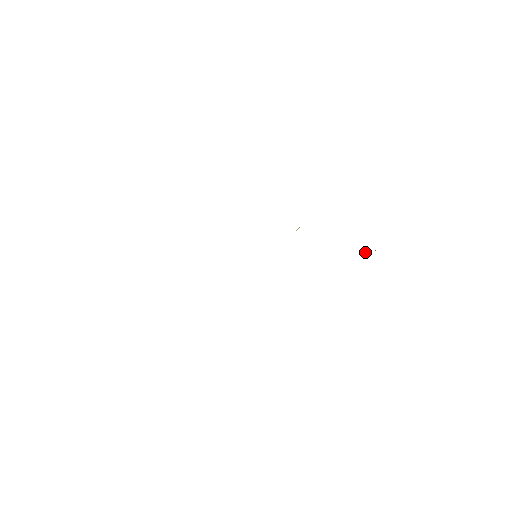
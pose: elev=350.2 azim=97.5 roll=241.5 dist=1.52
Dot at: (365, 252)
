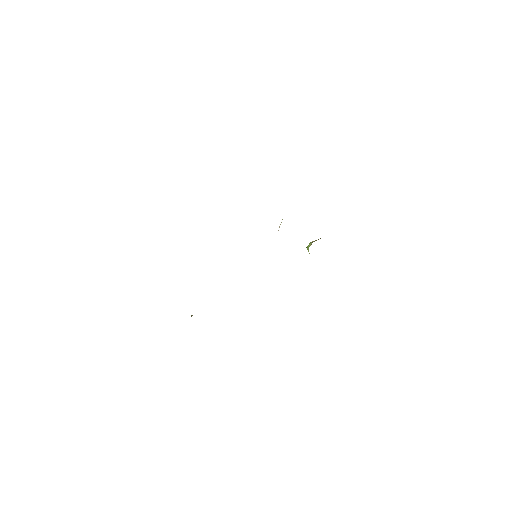
Dot at: occluded
